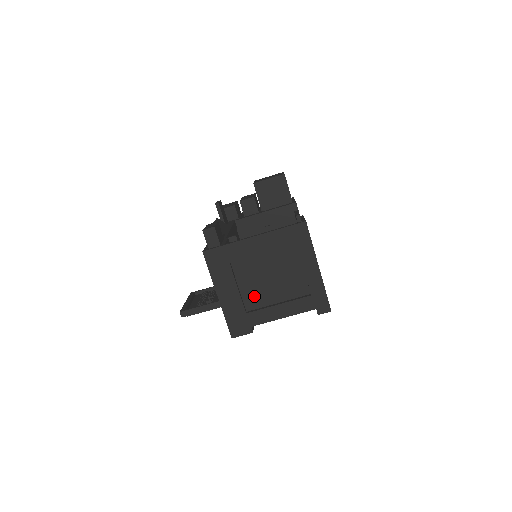
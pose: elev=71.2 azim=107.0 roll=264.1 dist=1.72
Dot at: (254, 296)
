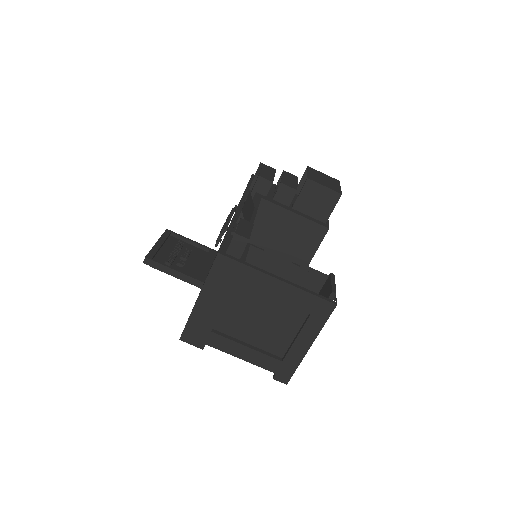
Dot at: (231, 322)
